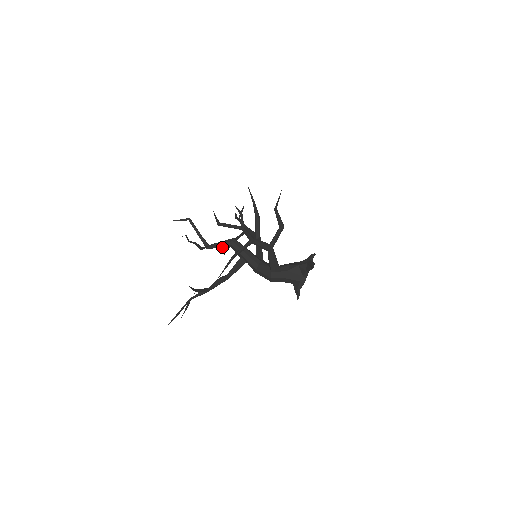
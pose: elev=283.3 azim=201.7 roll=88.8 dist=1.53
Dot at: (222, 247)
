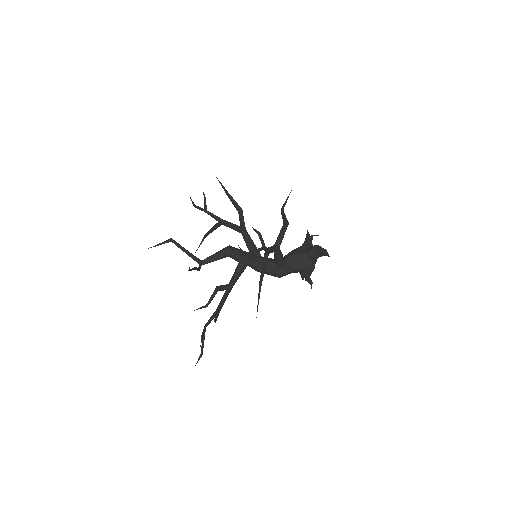
Dot at: (219, 259)
